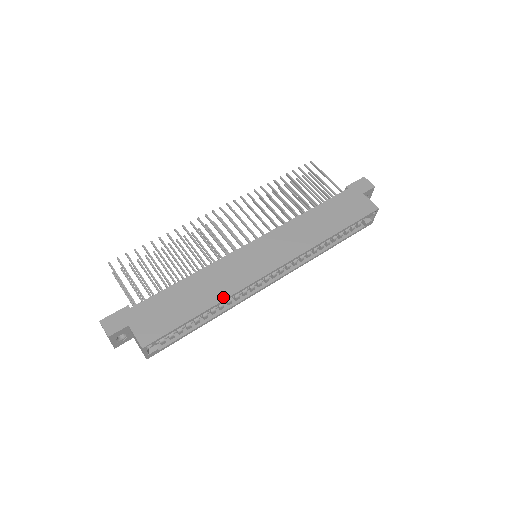
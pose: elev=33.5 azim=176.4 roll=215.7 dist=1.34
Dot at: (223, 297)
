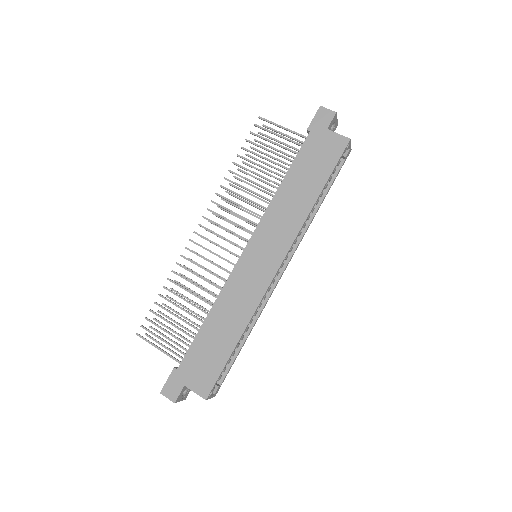
Dot at: (247, 320)
